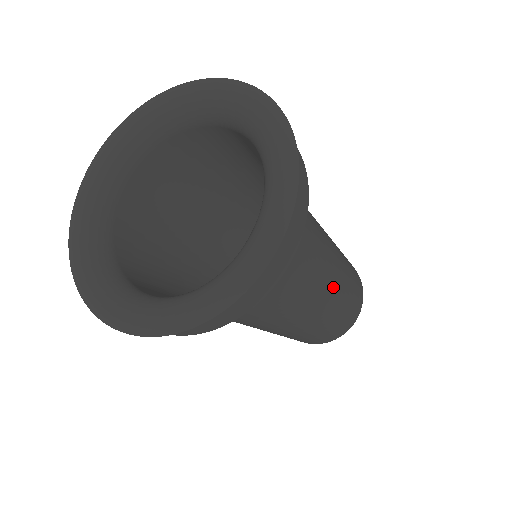
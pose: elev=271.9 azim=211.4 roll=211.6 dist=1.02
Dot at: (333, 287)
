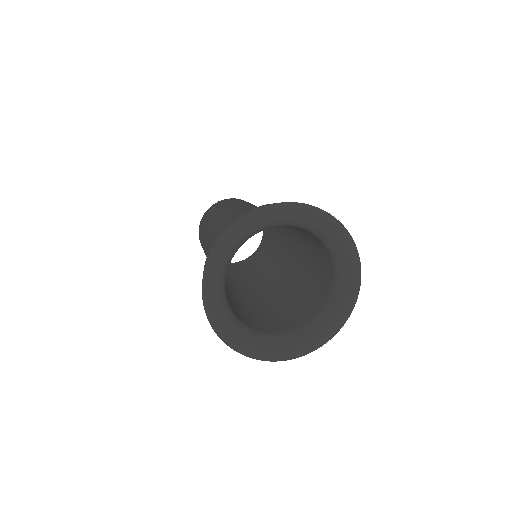
Dot at: (286, 248)
